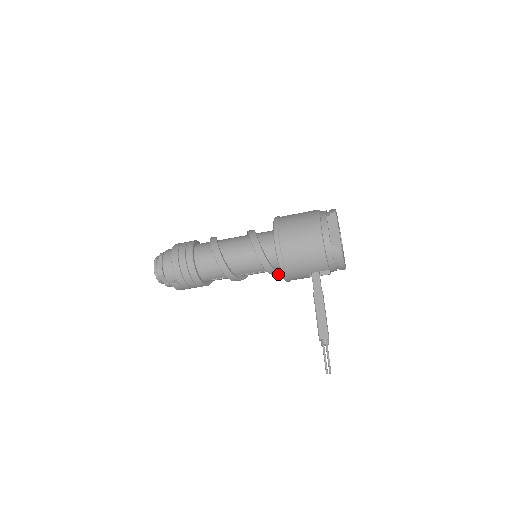
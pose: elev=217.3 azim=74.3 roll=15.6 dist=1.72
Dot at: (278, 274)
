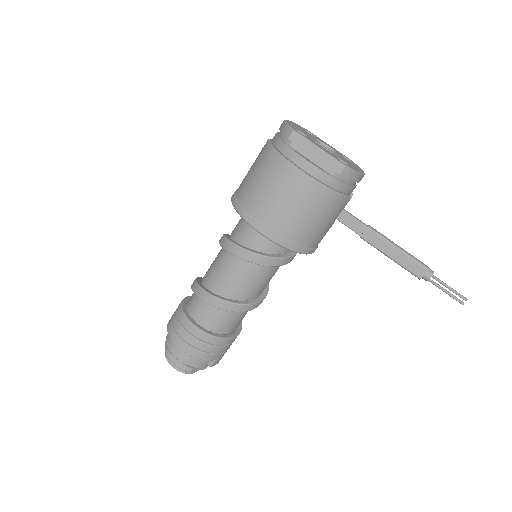
Dot at: occluded
